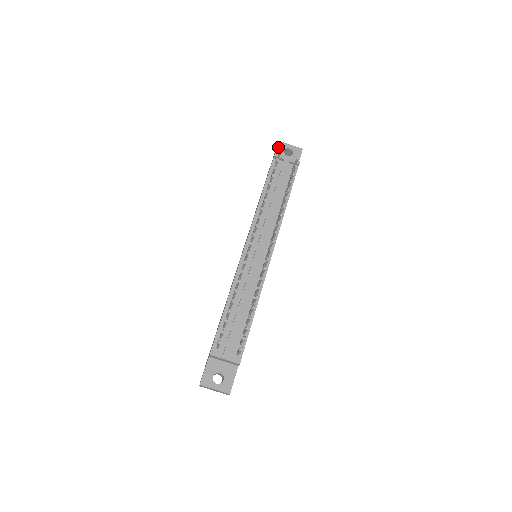
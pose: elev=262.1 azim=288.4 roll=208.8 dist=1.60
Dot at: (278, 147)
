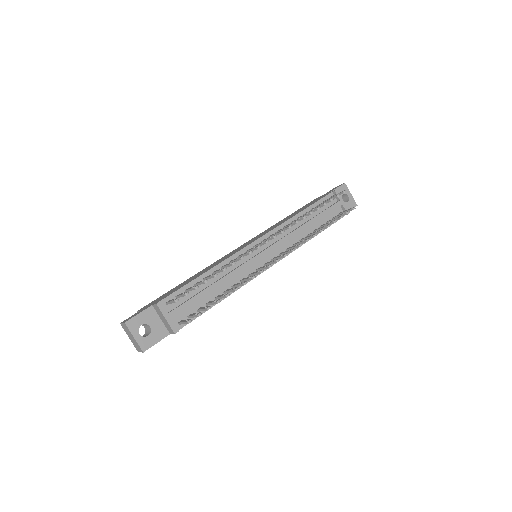
Dot at: (341, 187)
